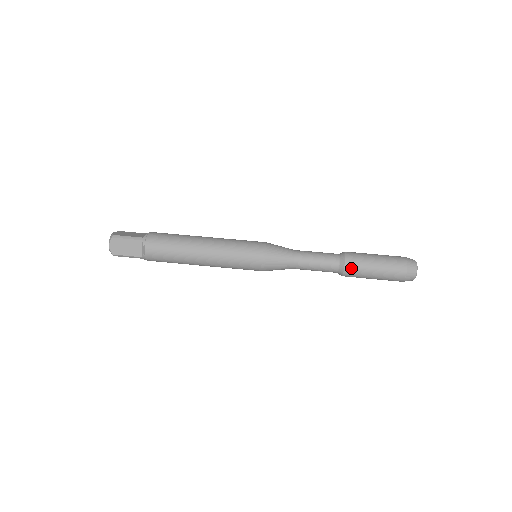
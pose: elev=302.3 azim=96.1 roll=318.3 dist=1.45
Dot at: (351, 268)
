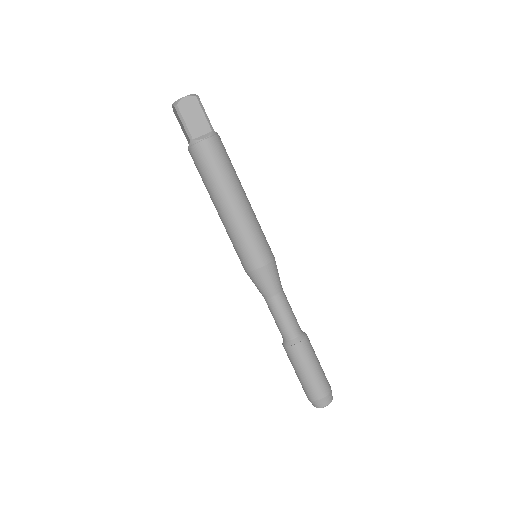
Dot at: (286, 351)
